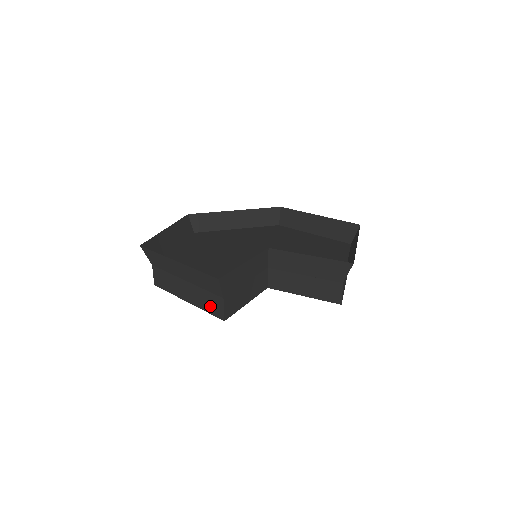
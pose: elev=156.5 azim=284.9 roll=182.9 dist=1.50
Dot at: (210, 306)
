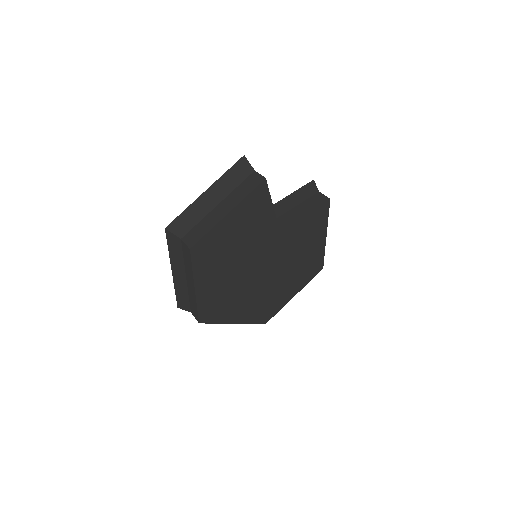
Dot at: (249, 187)
